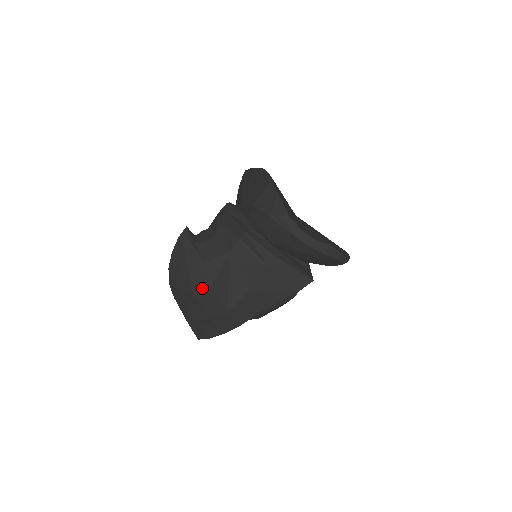
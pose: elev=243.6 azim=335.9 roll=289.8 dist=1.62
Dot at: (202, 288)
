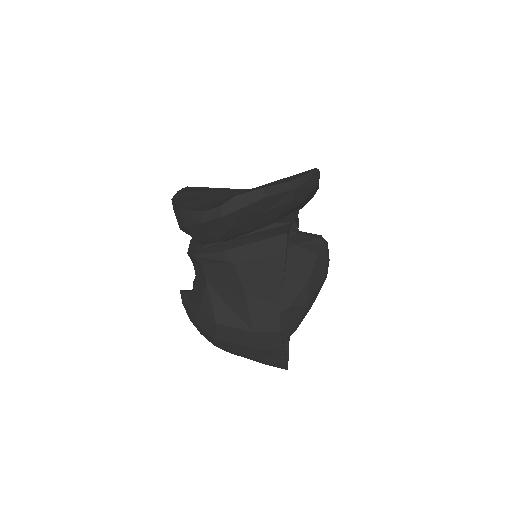
Dot at: (216, 331)
